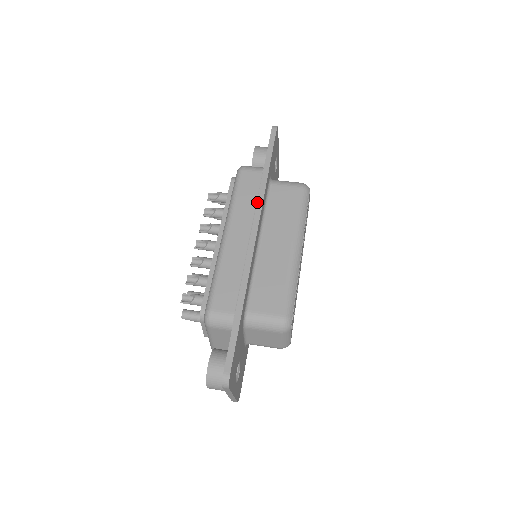
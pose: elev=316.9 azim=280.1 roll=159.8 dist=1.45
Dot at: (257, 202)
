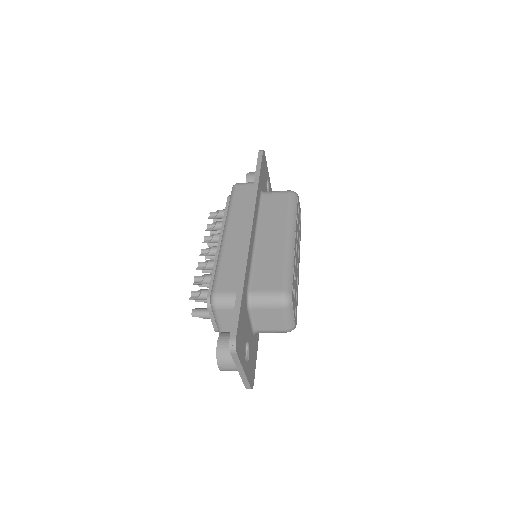
Dot at: (250, 204)
